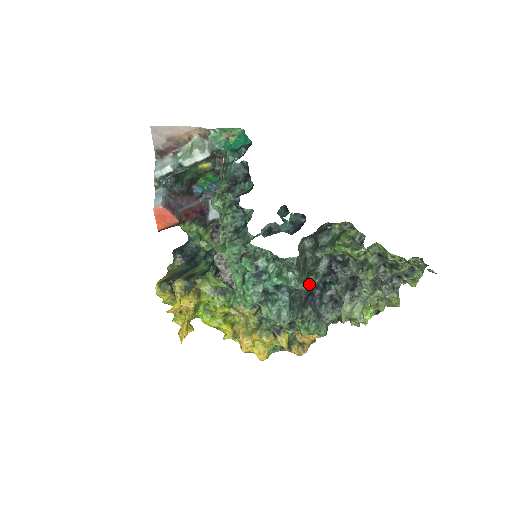
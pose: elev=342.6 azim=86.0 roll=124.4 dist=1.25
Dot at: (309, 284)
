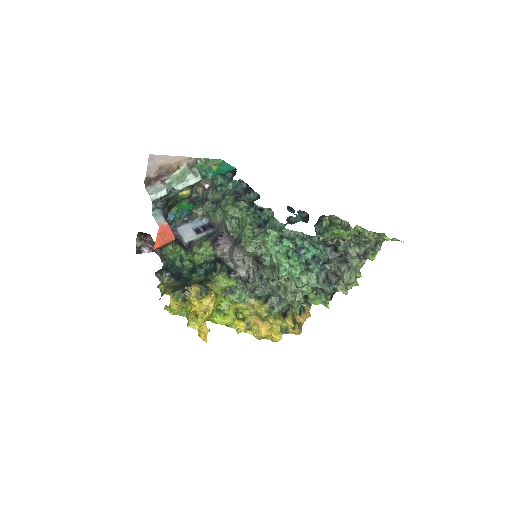
Dot at: occluded
